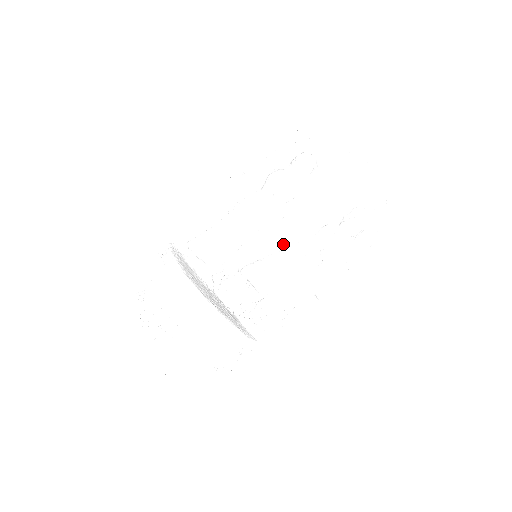
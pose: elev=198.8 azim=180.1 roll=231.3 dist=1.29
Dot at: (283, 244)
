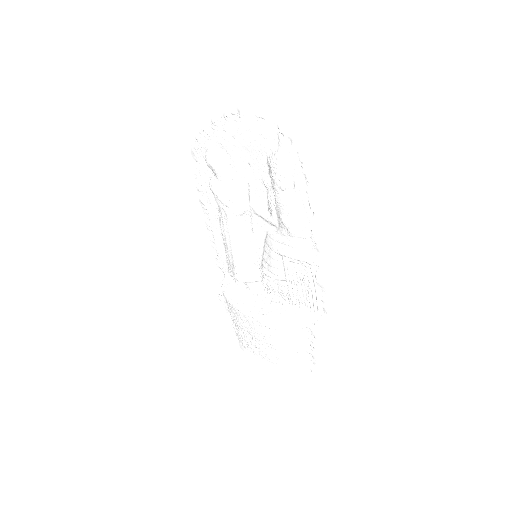
Dot at: (264, 230)
